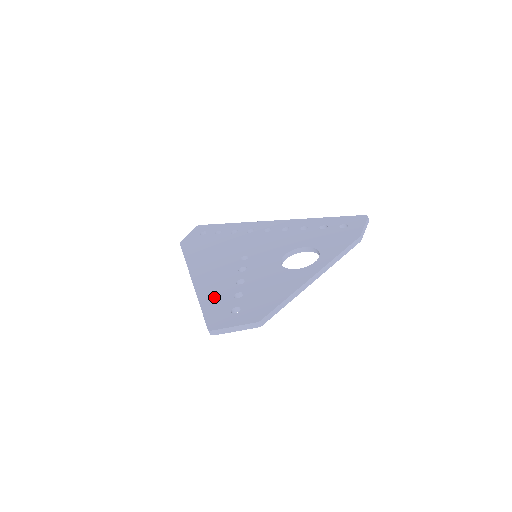
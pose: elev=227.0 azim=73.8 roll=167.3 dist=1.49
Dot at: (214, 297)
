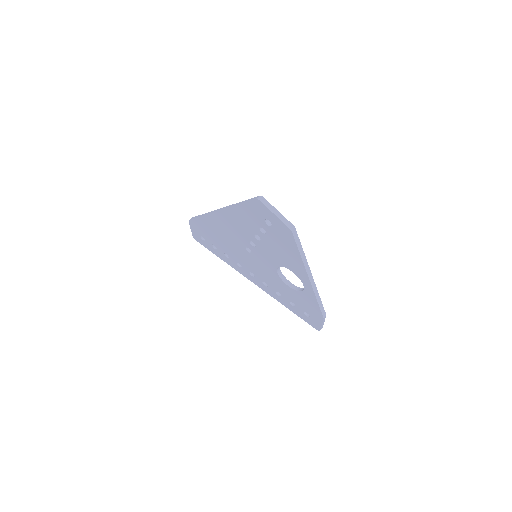
Dot at: occluded
